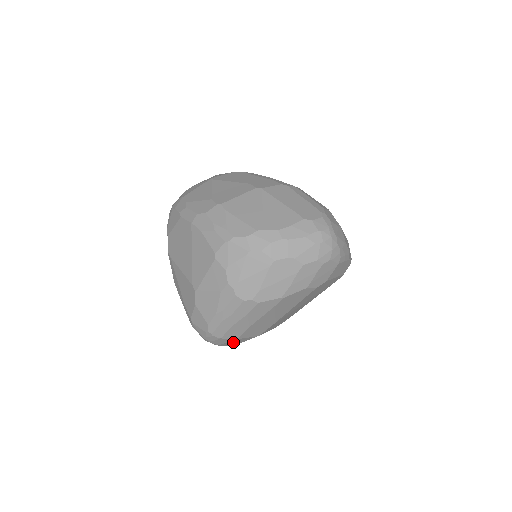
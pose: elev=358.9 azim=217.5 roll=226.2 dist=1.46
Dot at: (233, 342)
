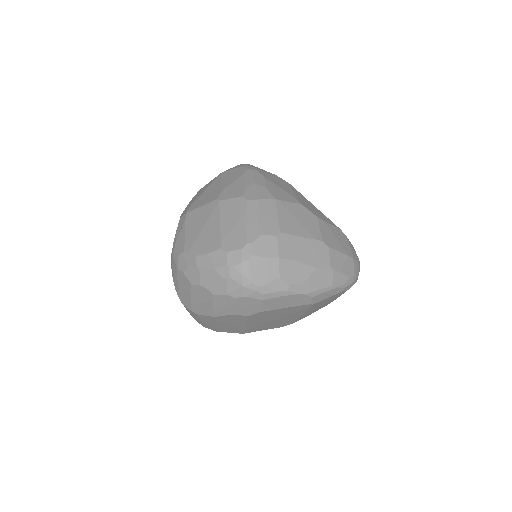
Dot at: occluded
